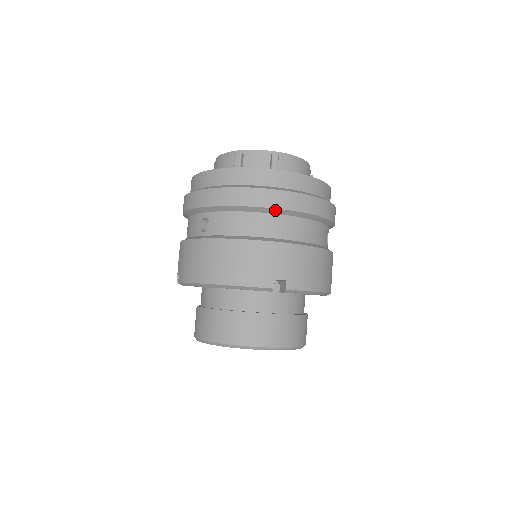
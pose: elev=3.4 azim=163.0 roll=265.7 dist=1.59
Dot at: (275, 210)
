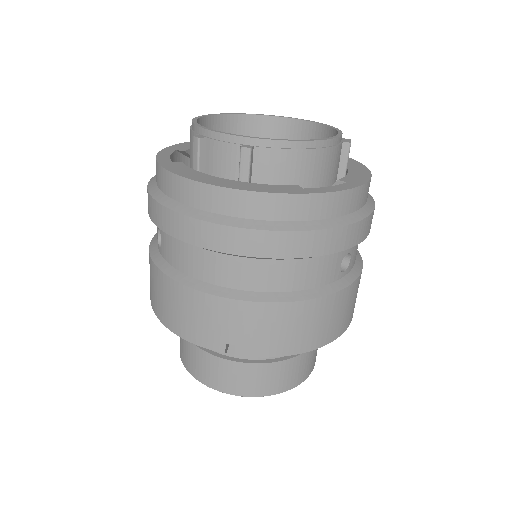
Dot at: (227, 253)
